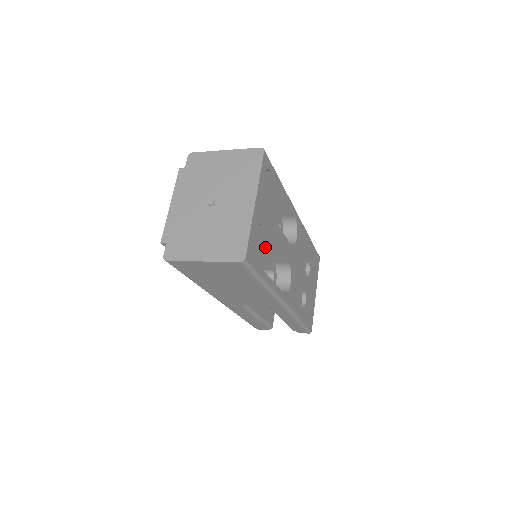
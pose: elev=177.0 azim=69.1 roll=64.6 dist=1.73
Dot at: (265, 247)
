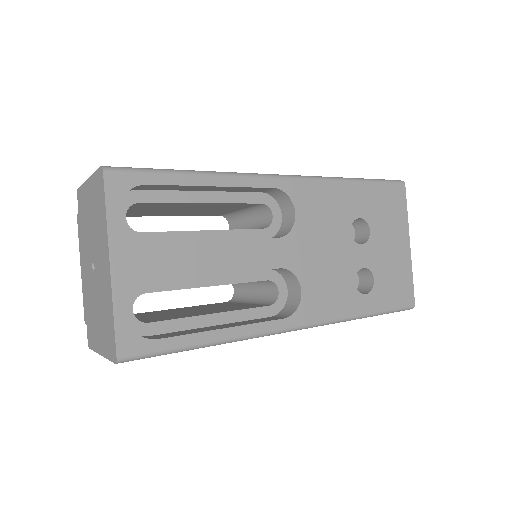
Dot at: occluded
